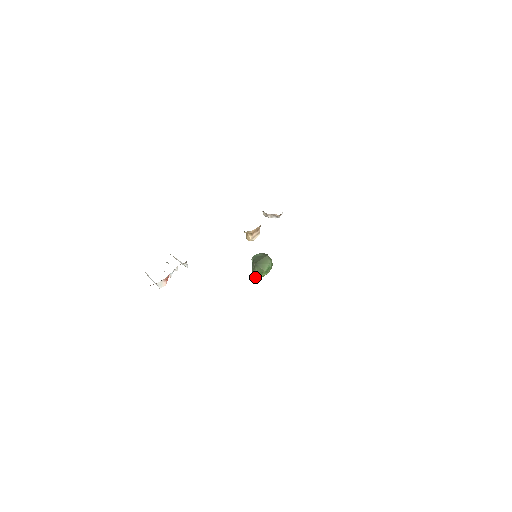
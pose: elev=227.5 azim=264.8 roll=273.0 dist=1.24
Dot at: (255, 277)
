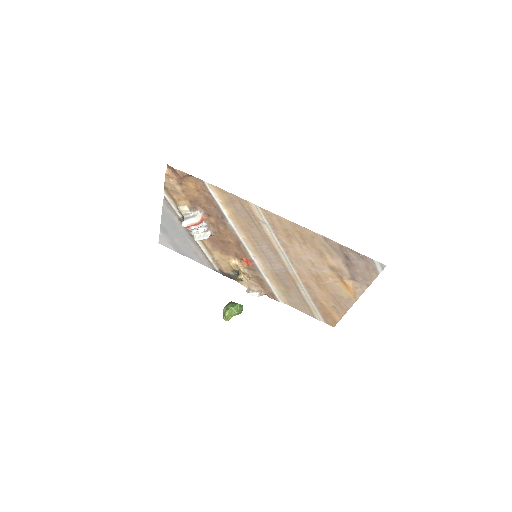
Dot at: (226, 310)
